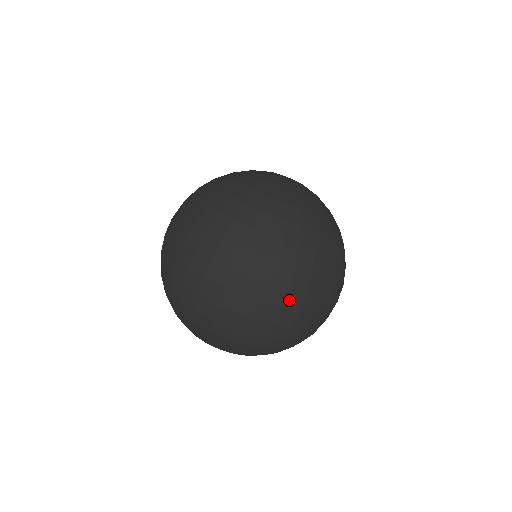
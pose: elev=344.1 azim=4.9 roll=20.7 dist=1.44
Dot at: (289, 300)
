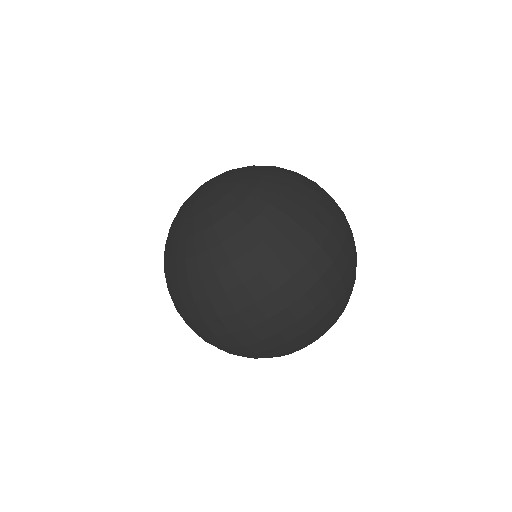
Dot at: (337, 239)
